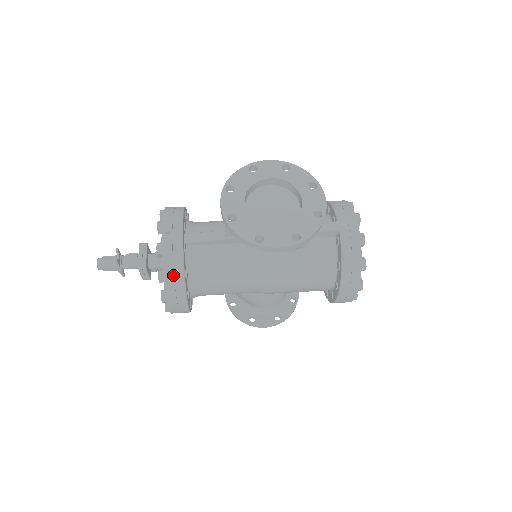
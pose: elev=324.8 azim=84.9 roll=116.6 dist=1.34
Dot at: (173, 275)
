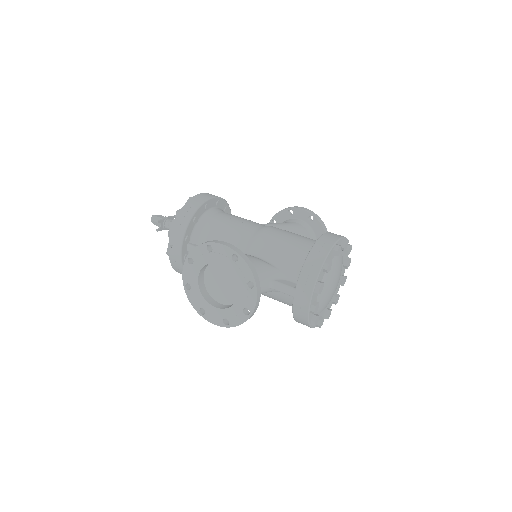
Dot at: (180, 271)
